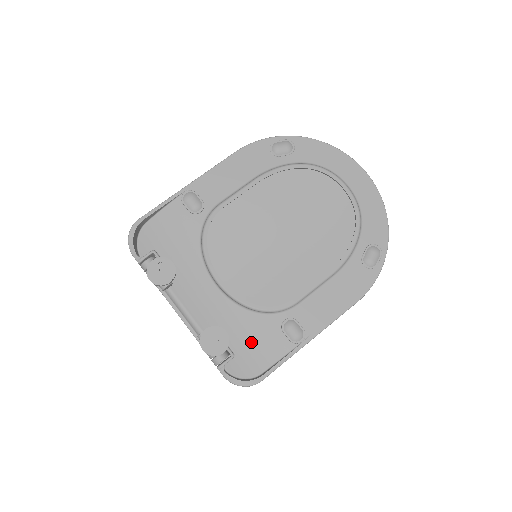
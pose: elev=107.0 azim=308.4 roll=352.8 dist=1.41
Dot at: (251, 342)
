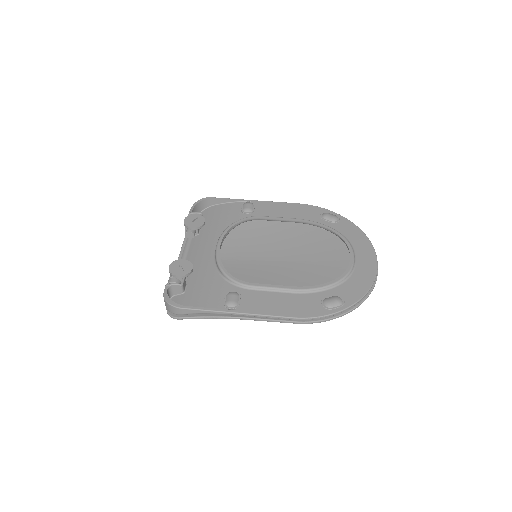
Dot at: (201, 290)
